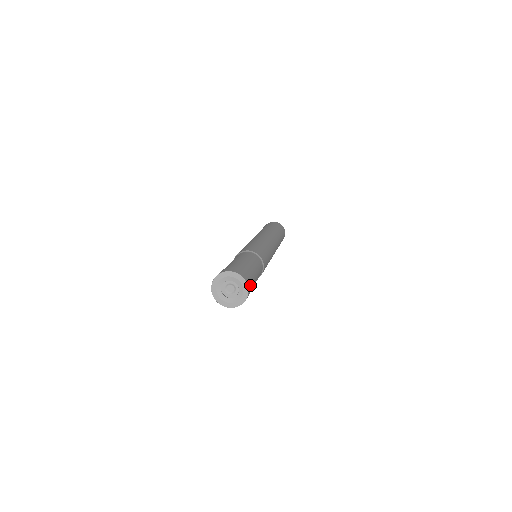
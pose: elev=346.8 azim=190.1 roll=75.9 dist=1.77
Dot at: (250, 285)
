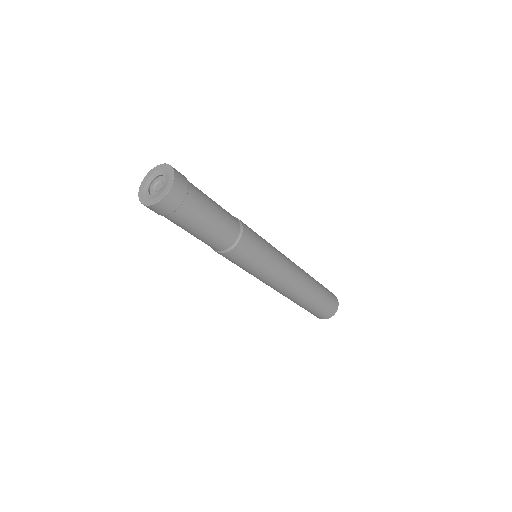
Dot at: (179, 173)
